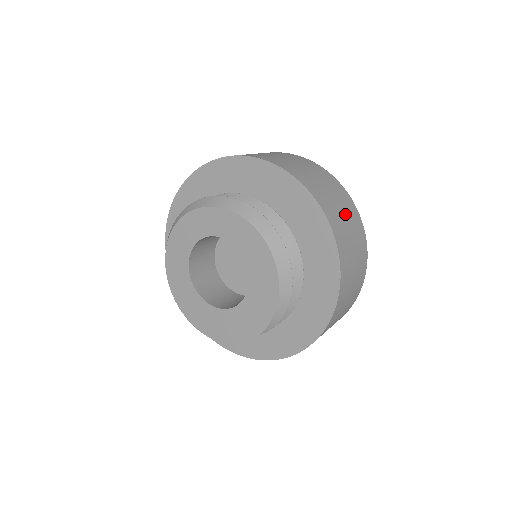
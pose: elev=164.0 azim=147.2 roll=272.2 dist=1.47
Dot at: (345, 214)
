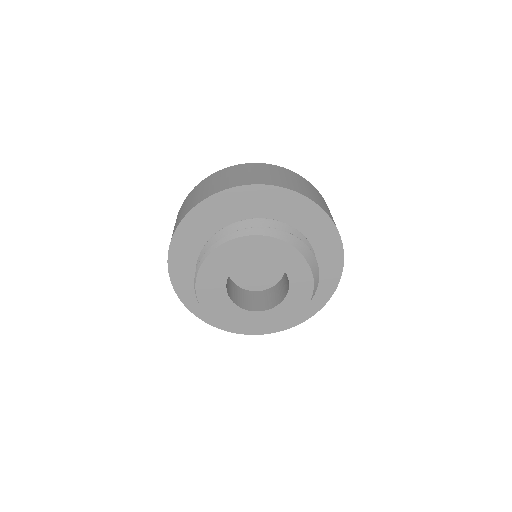
Dot at: occluded
